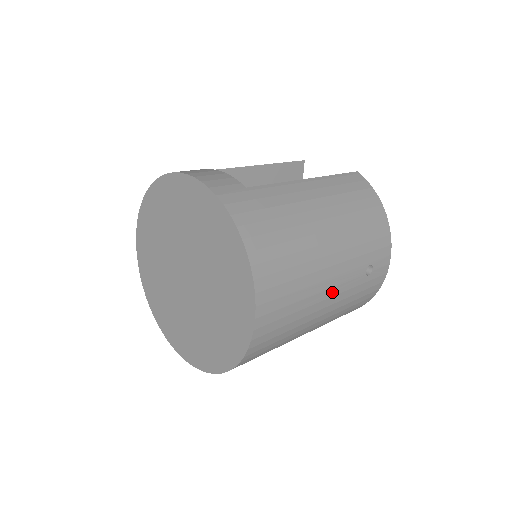
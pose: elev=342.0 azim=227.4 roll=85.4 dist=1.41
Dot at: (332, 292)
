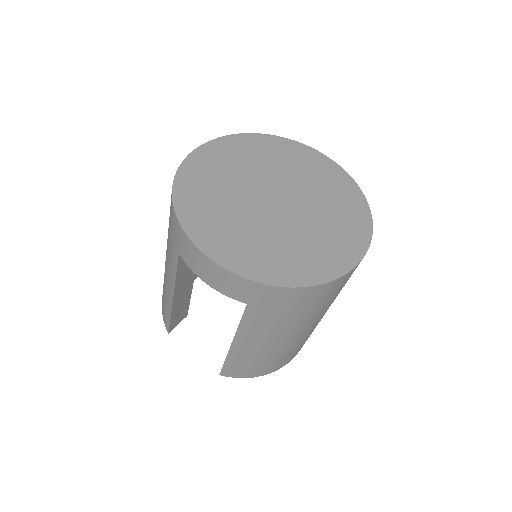
Dot at: (321, 318)
